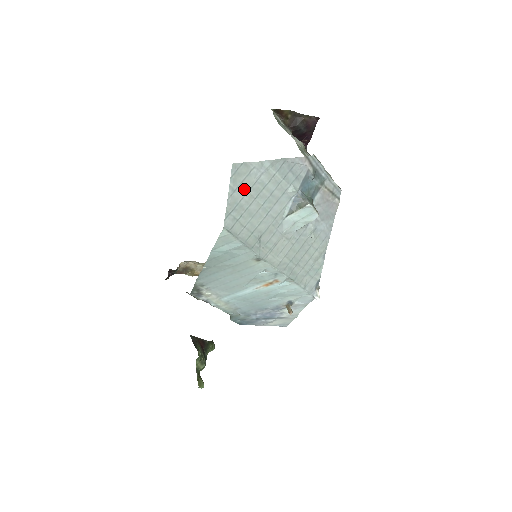
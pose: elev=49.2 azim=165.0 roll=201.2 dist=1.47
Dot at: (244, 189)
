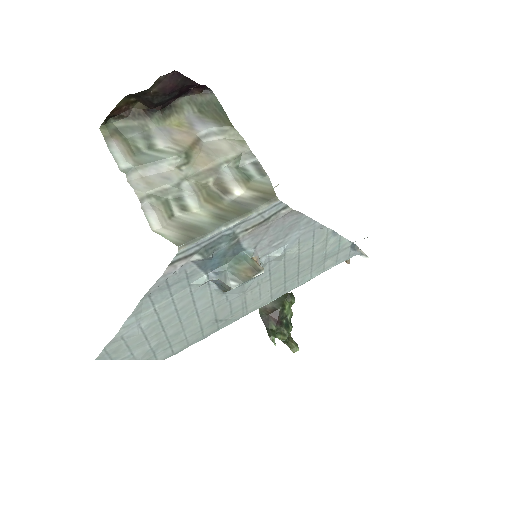
Dot at: (139, 343)
